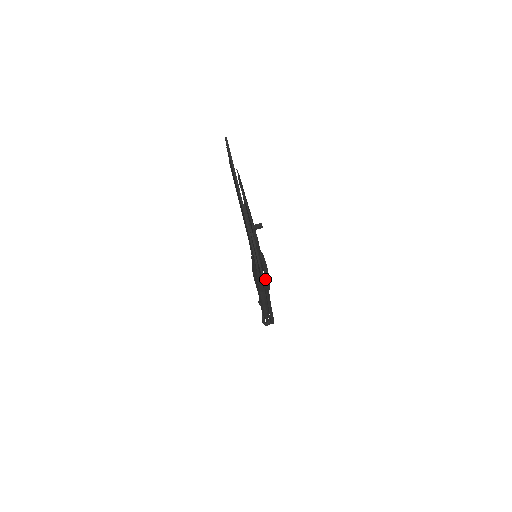
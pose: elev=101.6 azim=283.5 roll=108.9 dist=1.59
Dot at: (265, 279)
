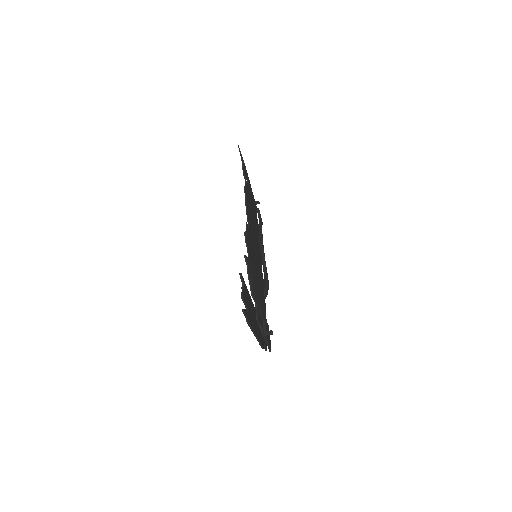
Dot at: occluded
